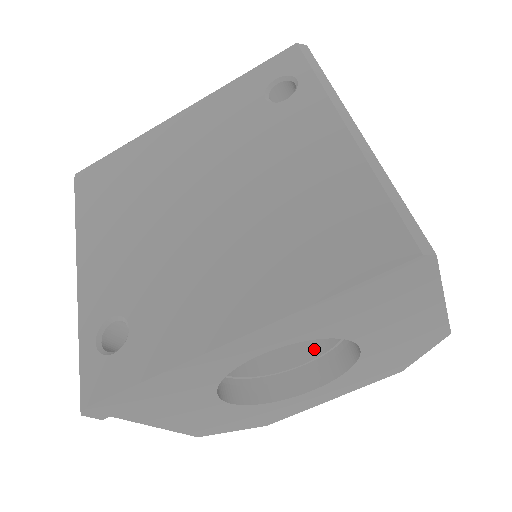
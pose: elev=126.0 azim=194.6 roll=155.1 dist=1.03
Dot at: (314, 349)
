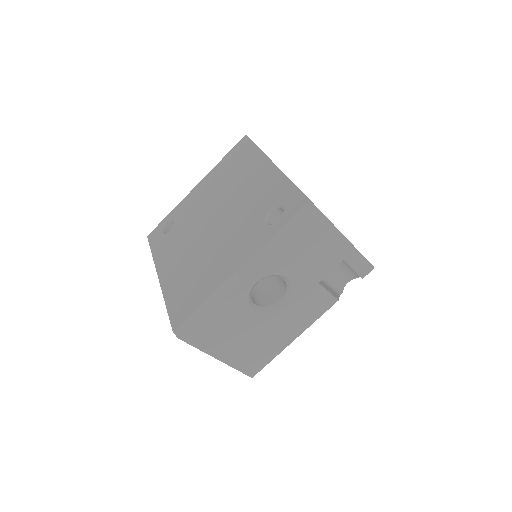
Dot at: occluded
